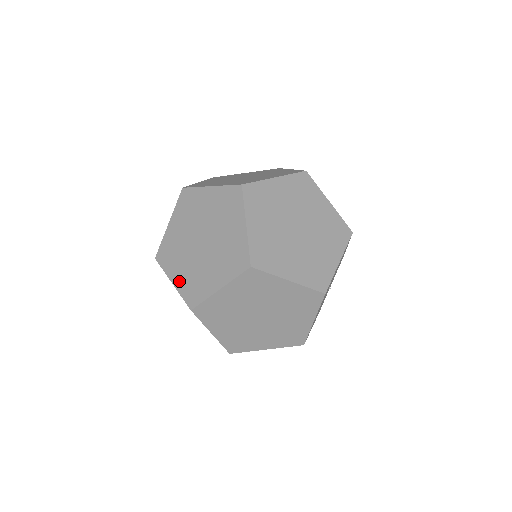
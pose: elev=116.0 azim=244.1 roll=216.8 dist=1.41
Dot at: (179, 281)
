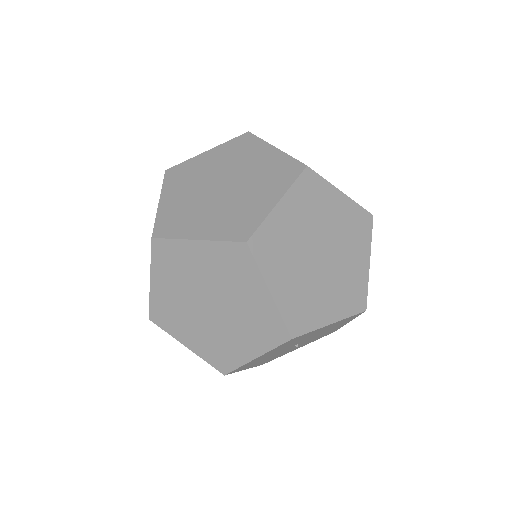
Dot at: (167, 204)
